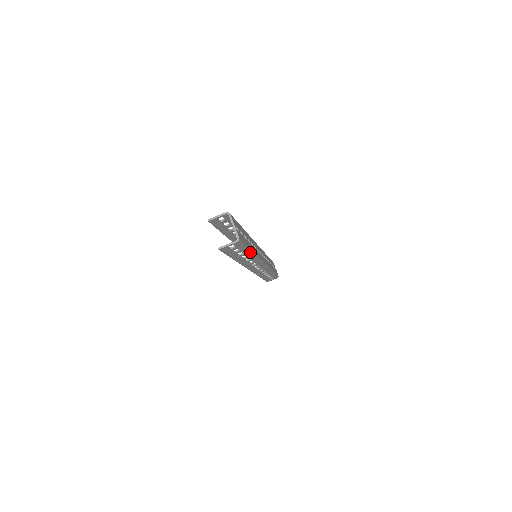
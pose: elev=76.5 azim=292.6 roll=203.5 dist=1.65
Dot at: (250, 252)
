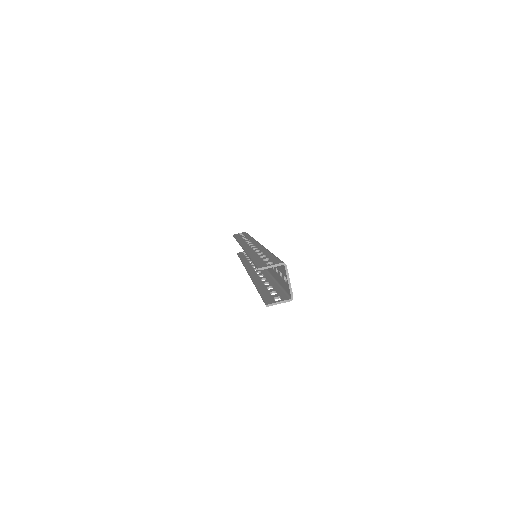
Dot at: (277, 284)
